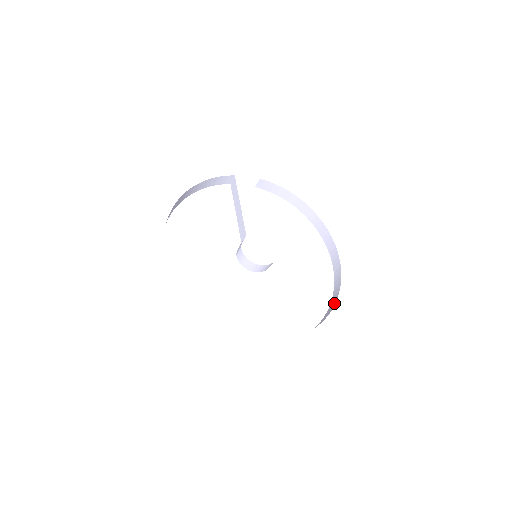
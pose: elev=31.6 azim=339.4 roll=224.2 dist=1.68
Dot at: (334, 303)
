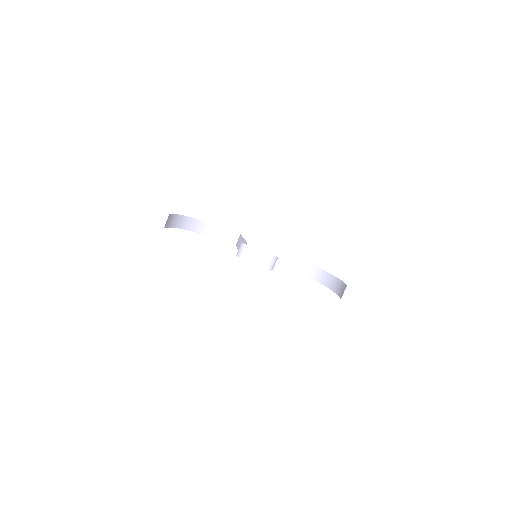
Dot at: occluded
